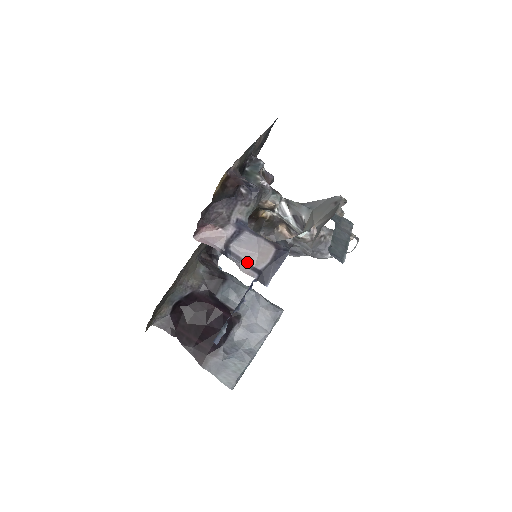
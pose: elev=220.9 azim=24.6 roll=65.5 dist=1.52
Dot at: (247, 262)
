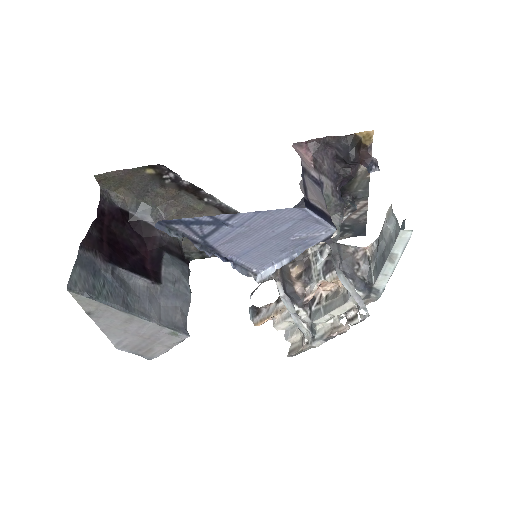
Dot at: (307, 191)
